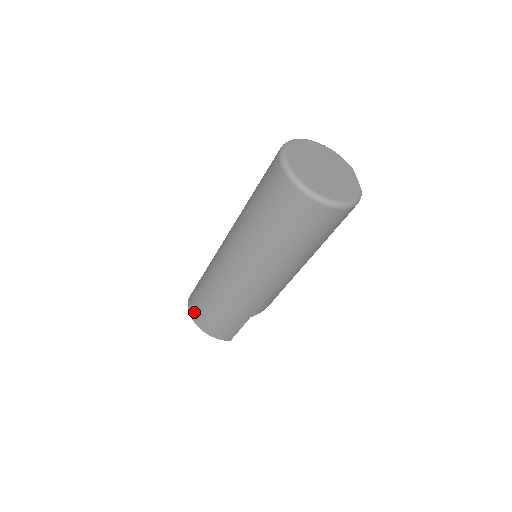
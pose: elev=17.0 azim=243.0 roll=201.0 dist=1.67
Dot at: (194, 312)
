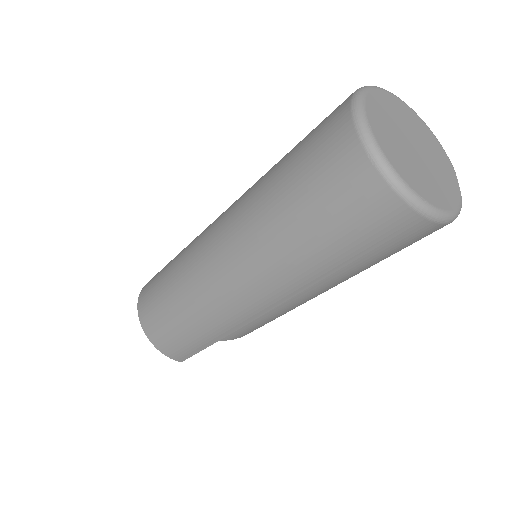
Dot at: (143, 306)
